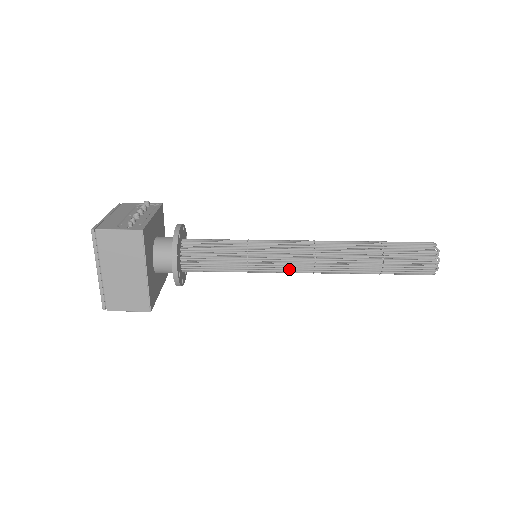
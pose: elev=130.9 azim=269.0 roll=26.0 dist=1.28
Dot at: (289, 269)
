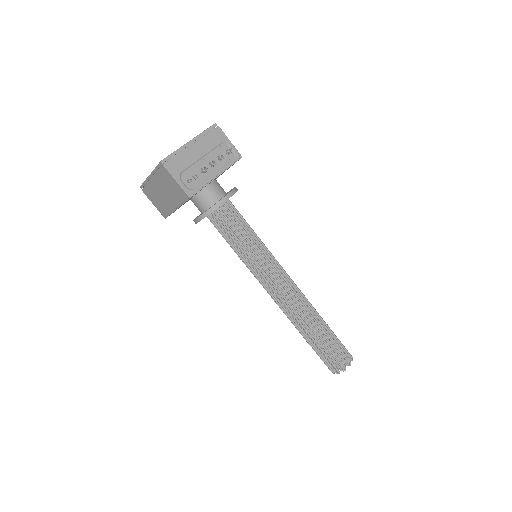
Dot at: occluded
